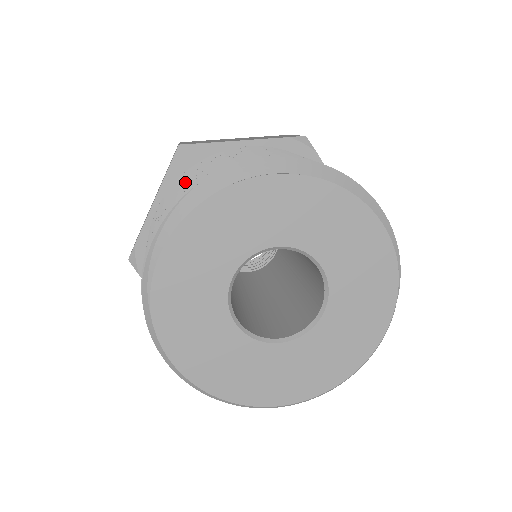
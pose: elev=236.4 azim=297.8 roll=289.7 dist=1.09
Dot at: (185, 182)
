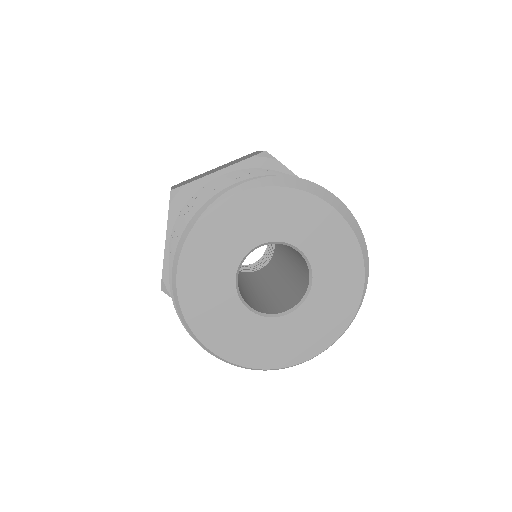
Dot at: (267, 171)
